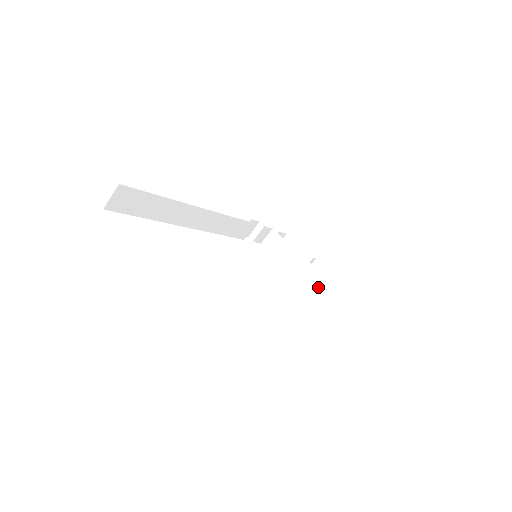
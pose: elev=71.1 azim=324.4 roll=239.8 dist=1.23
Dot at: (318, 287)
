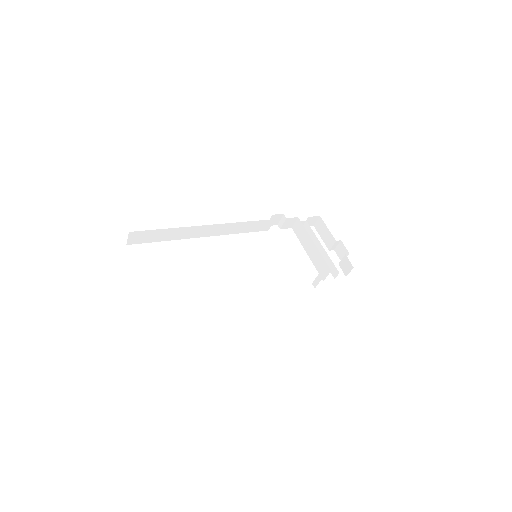
Dot at: (324, 273)
